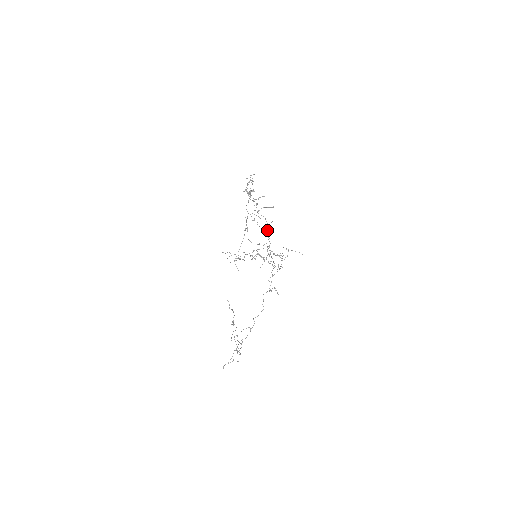
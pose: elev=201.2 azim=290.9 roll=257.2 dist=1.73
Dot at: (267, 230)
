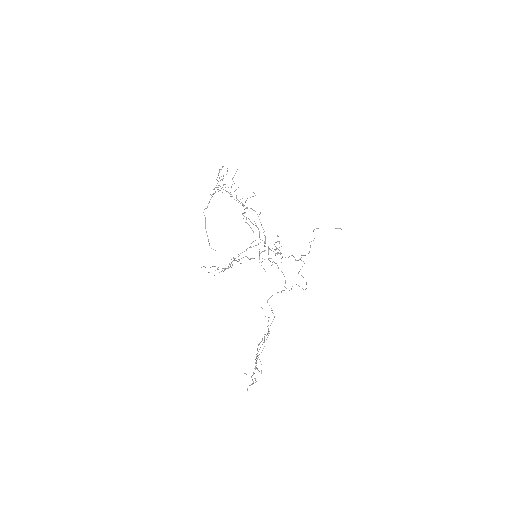
Dot at: occluded
